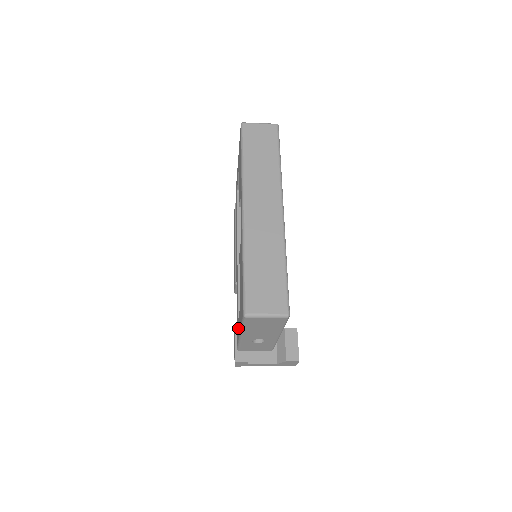
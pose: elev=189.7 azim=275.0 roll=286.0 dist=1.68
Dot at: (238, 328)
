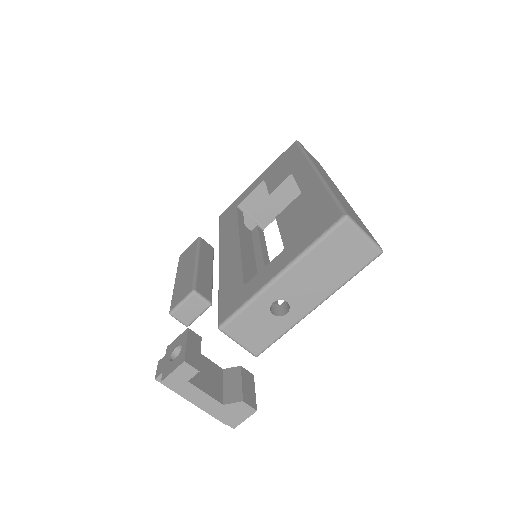
Dot at: (256, 282)
